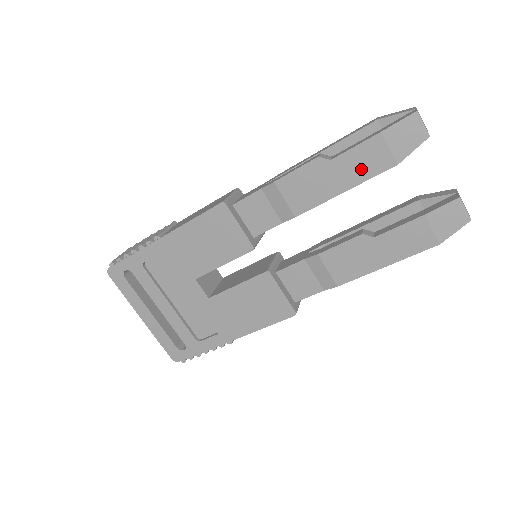
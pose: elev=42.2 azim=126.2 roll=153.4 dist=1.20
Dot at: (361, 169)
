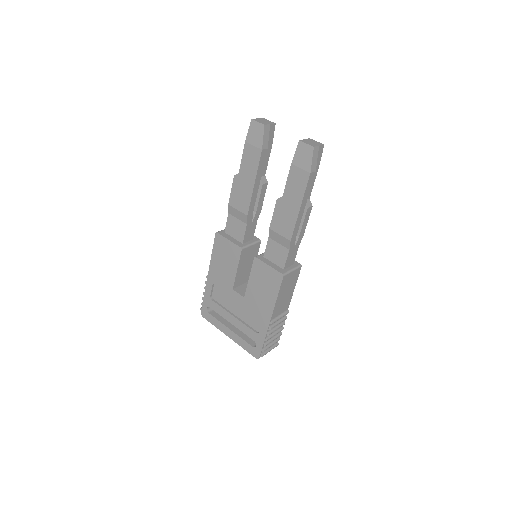
Dot at: (252, 166)
